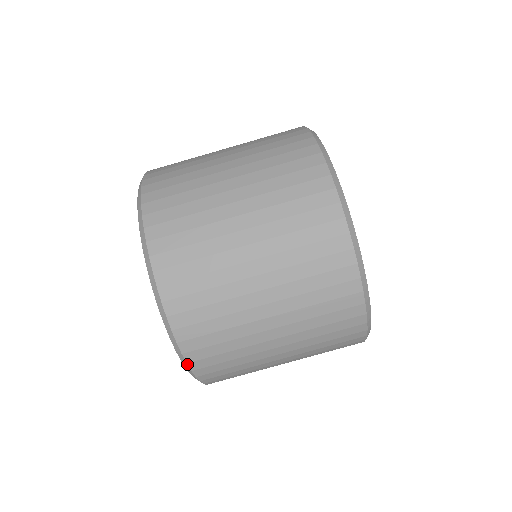
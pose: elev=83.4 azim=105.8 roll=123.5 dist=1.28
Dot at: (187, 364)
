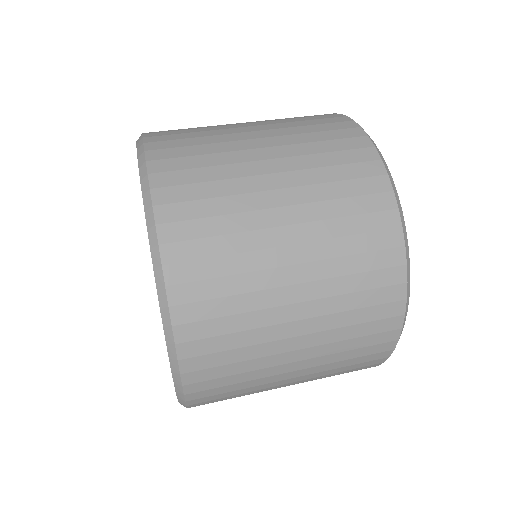
Dot at: (148, 176)
